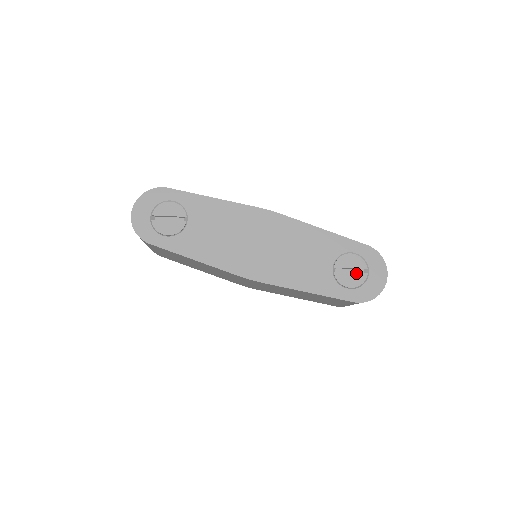
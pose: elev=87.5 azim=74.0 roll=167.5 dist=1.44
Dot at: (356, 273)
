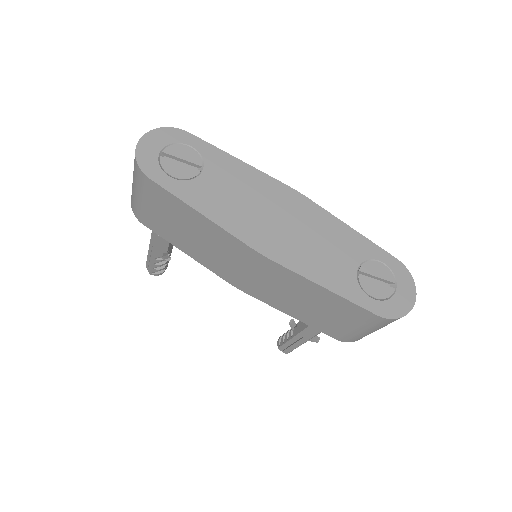
Dot at: (382, 284)
